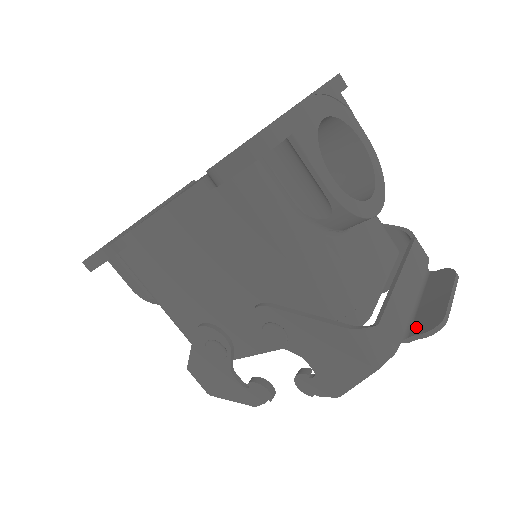
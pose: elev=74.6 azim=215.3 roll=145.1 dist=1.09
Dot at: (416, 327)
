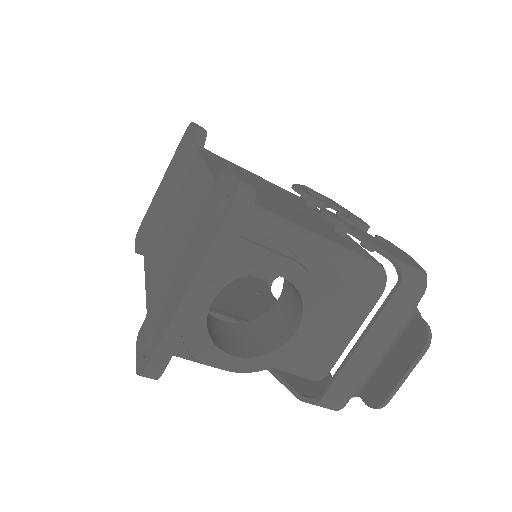
Dot at: (367, 390)
